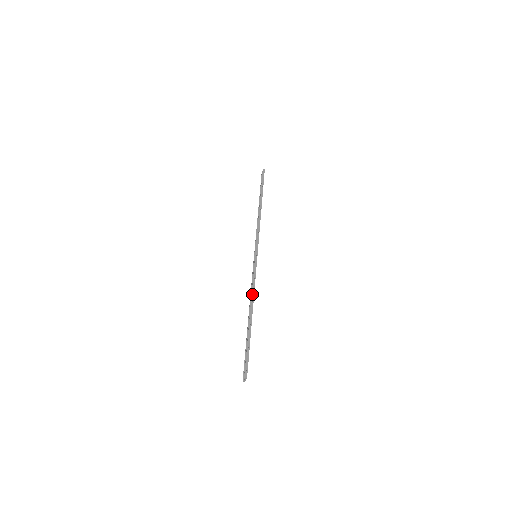
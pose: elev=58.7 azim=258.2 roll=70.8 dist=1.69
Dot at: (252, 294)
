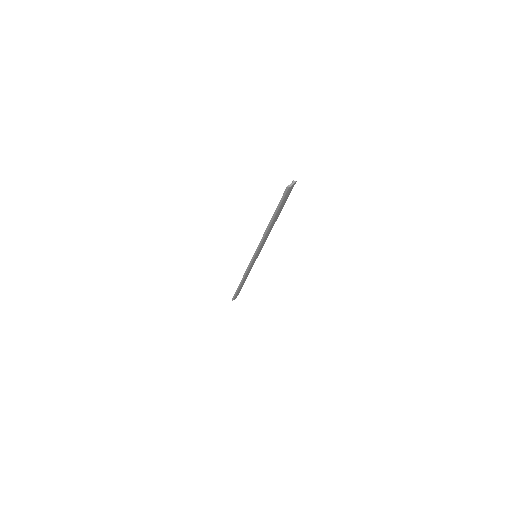
Dot at: occluded
